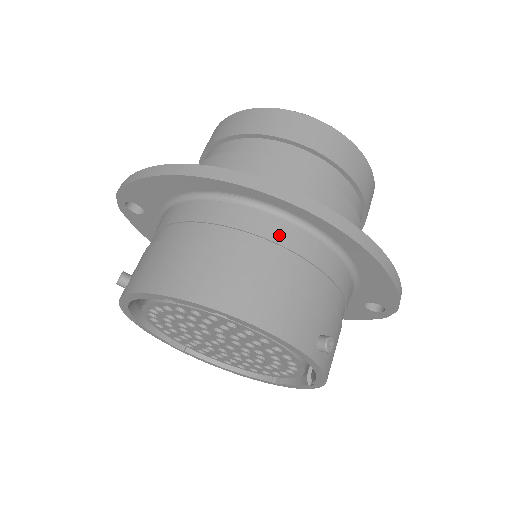
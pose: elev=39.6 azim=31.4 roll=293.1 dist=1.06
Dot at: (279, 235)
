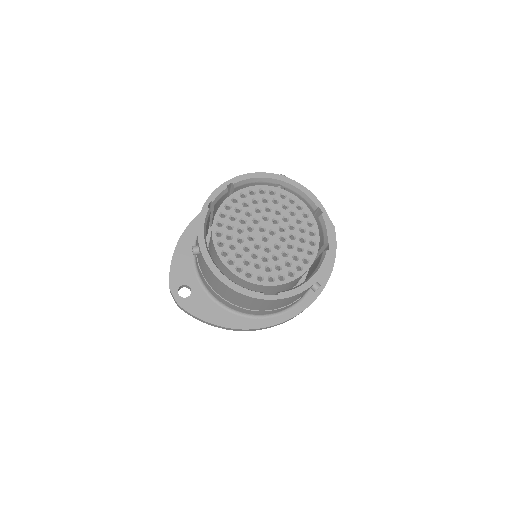
Dot at: occluded
